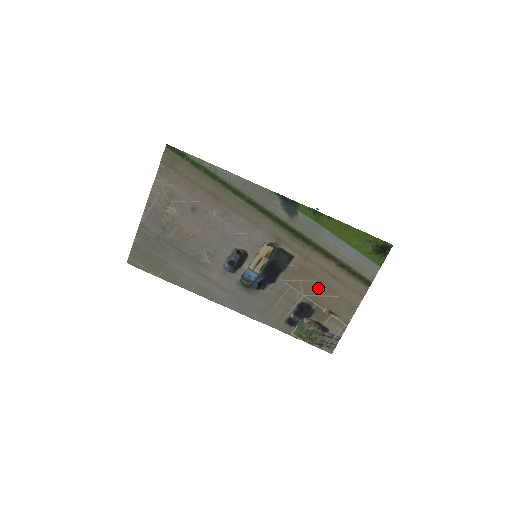
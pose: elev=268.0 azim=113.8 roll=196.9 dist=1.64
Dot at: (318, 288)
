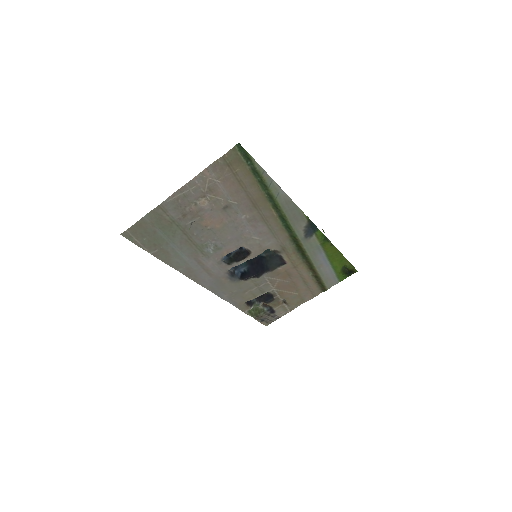
Dot at: (288, 287)
